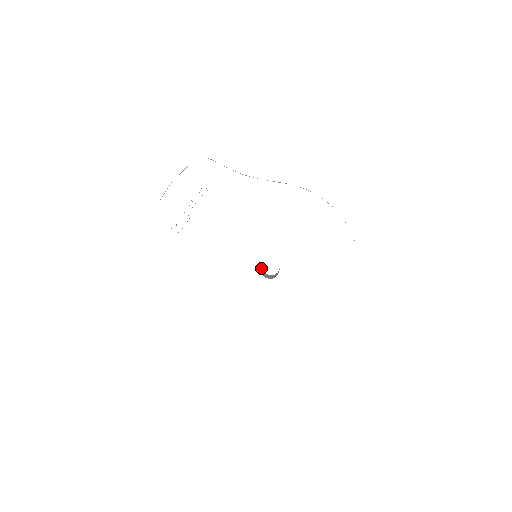
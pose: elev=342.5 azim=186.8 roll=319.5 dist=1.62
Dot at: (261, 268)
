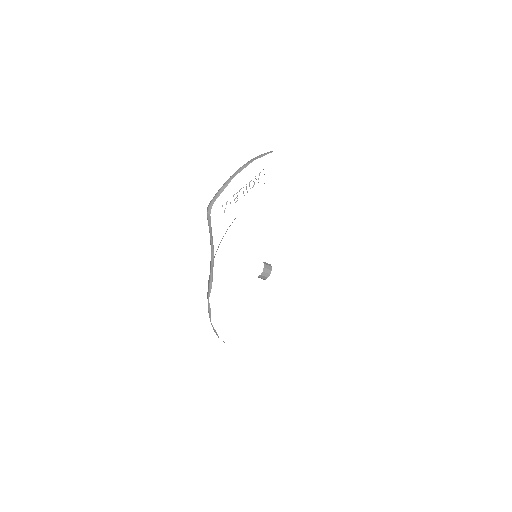
Dot at: occluded
